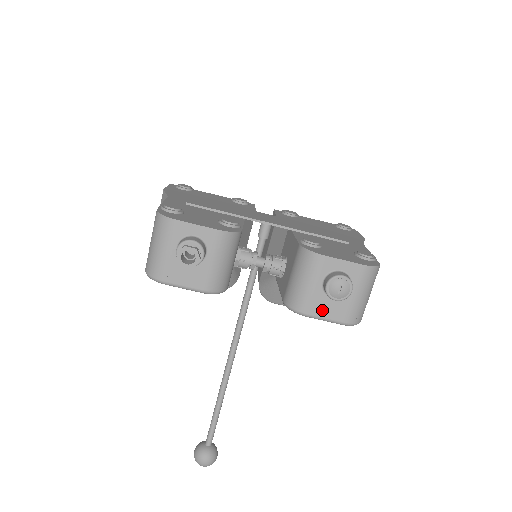
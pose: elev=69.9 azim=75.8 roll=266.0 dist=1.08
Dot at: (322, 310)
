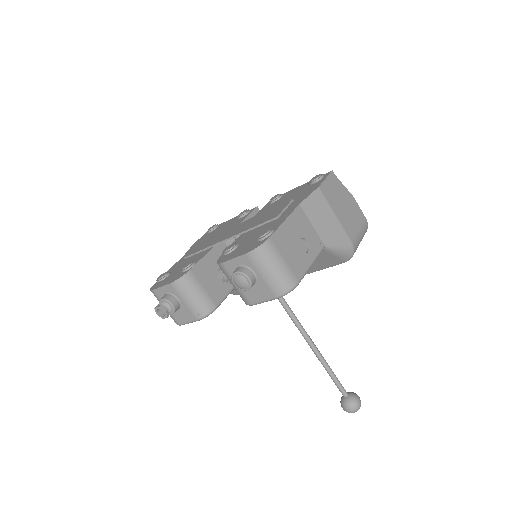
Dot at: (256, 297)
